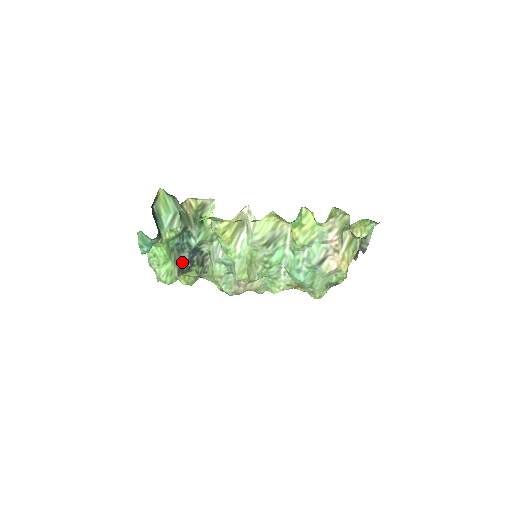
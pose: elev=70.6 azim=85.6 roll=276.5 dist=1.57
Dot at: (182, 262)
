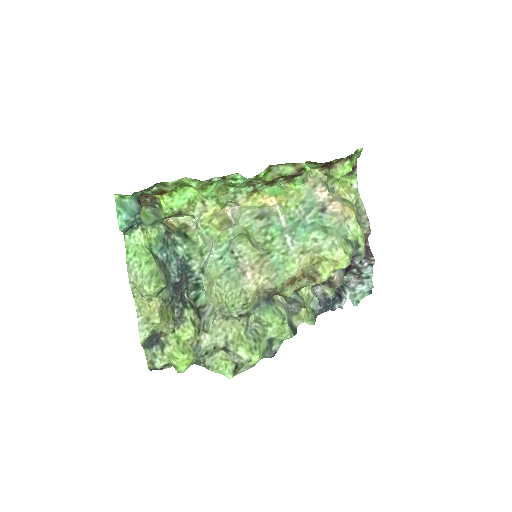
Dot at: (170, 280)
